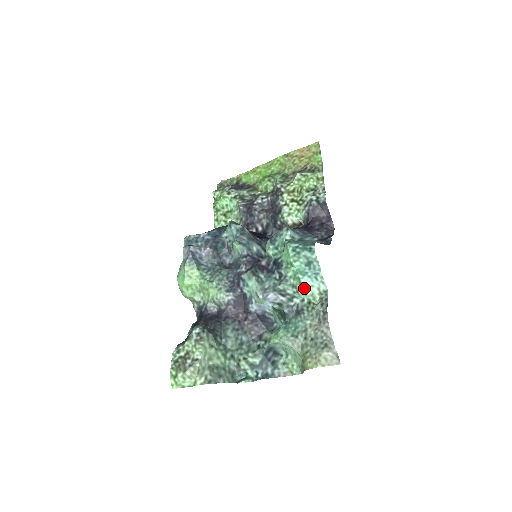
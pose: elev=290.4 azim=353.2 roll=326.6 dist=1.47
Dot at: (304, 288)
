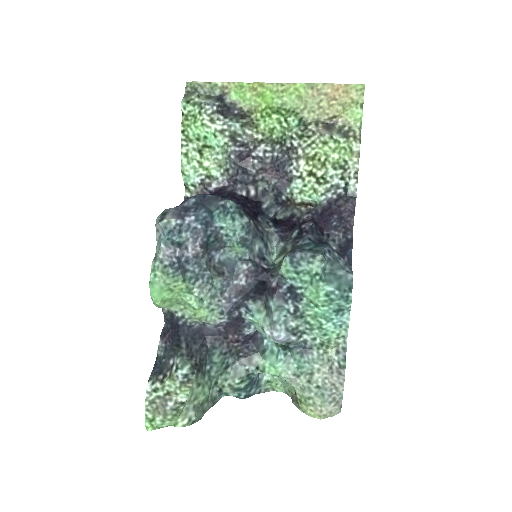
Dot at: (323, 333)
